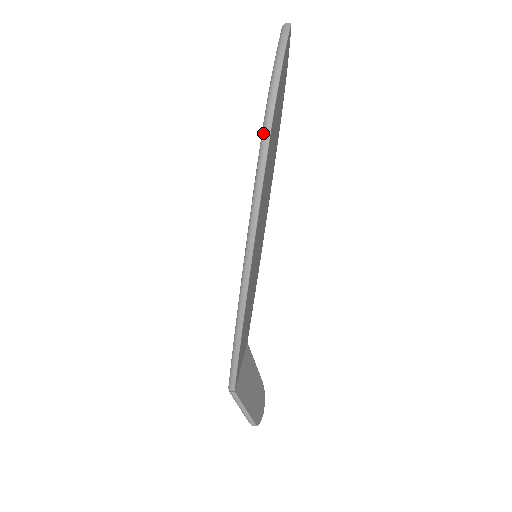
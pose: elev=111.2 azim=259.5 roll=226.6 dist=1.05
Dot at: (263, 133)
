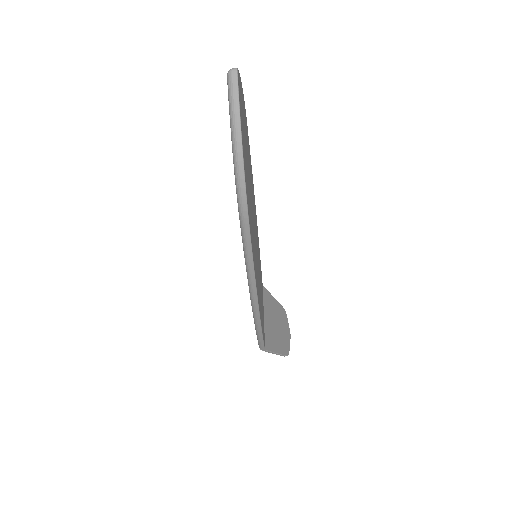
Dot at: (240, 216)
